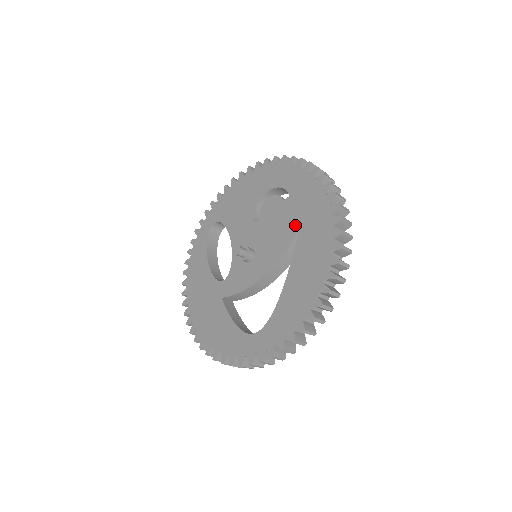
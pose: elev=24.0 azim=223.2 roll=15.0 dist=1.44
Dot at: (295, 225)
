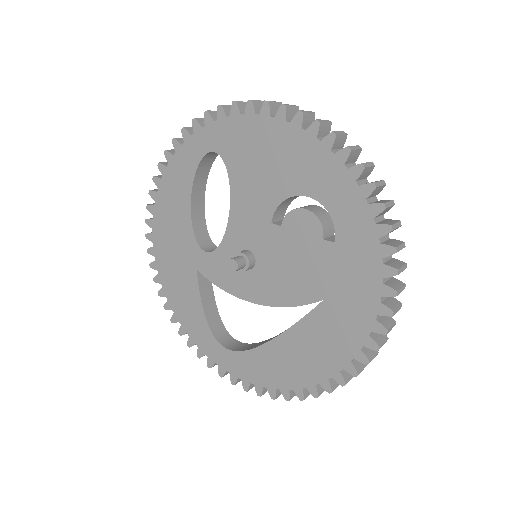
Dot at: (320, 291)
